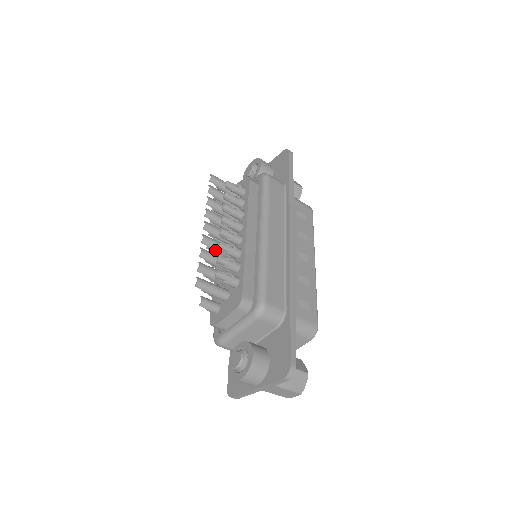
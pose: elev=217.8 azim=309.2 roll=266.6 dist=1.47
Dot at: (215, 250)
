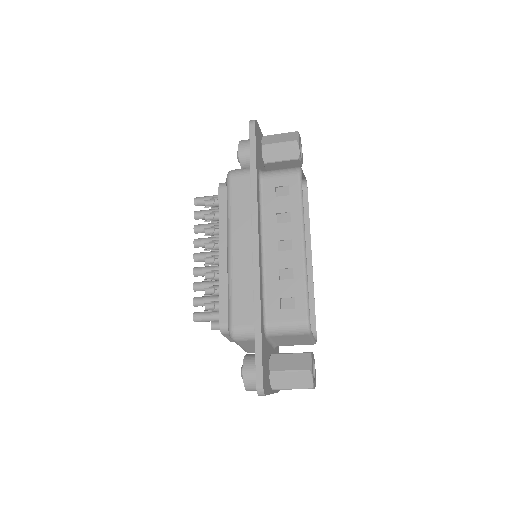
Dot at: occluded
